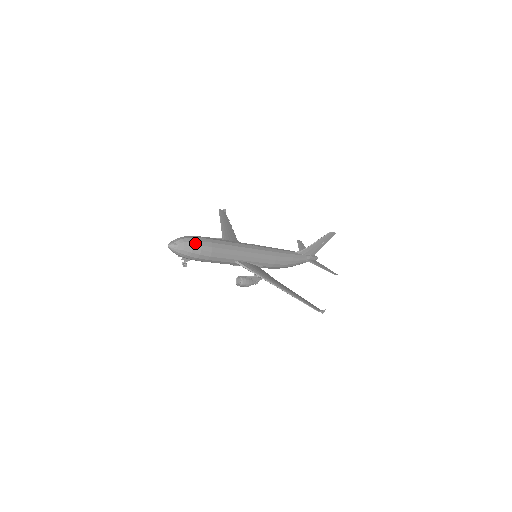
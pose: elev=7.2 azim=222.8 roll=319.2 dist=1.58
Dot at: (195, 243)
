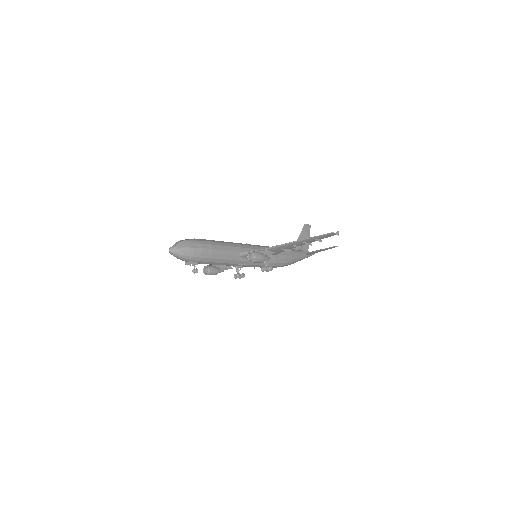
Dot at: (191, 240)
